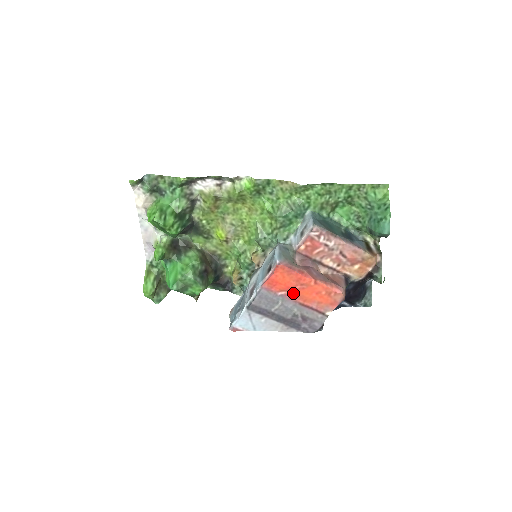
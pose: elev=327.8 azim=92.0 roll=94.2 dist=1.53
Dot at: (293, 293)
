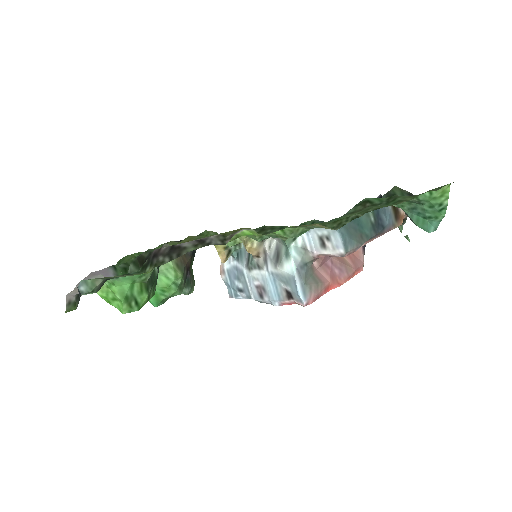
Dot at: occluded
